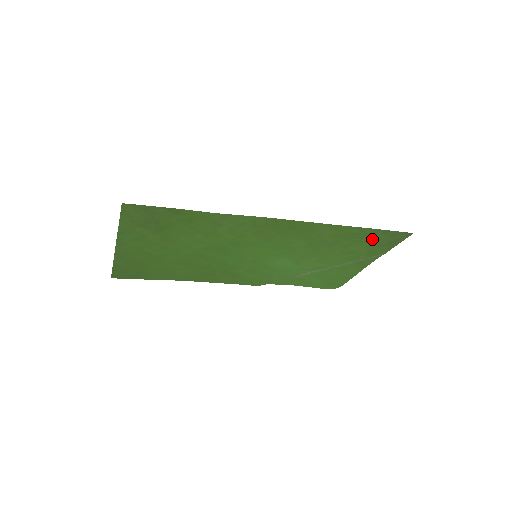
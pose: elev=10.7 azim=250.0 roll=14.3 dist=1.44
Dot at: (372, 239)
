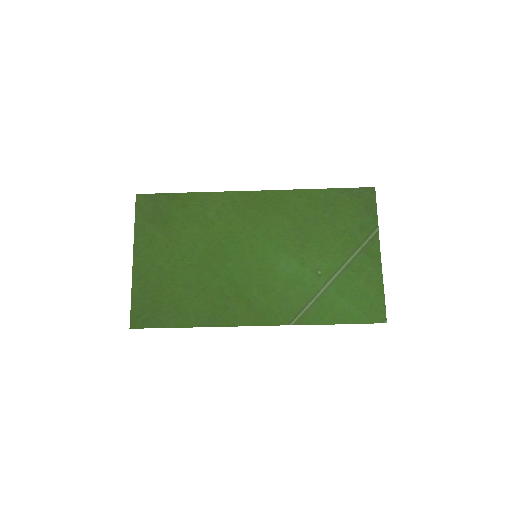
Dot at: (346, 205)
